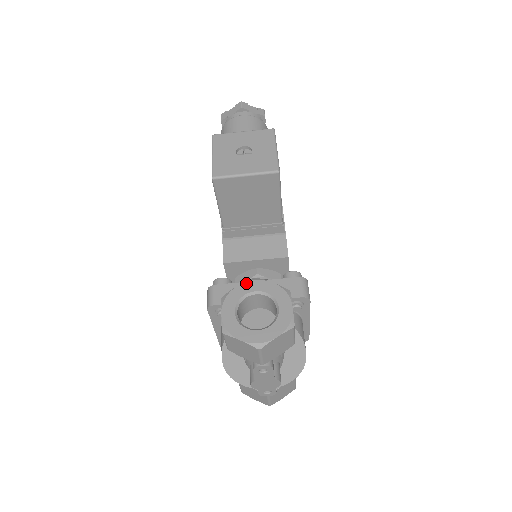
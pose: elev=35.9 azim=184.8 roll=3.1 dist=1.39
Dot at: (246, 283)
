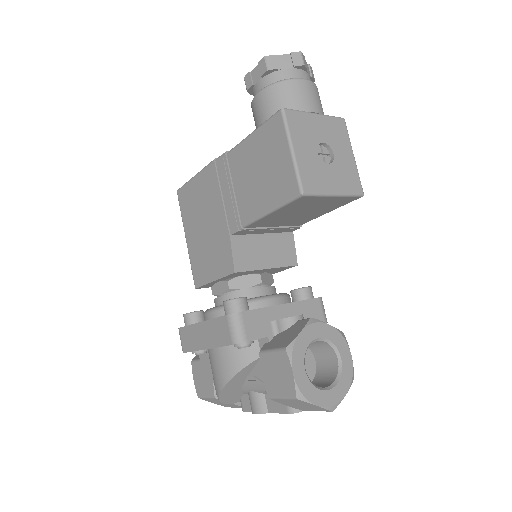
Dot at: (308, 328)
